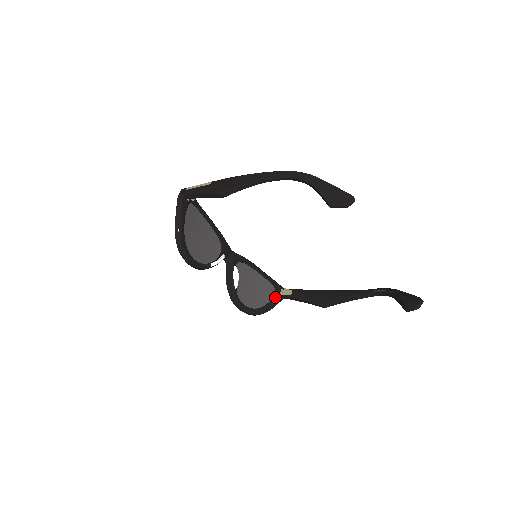
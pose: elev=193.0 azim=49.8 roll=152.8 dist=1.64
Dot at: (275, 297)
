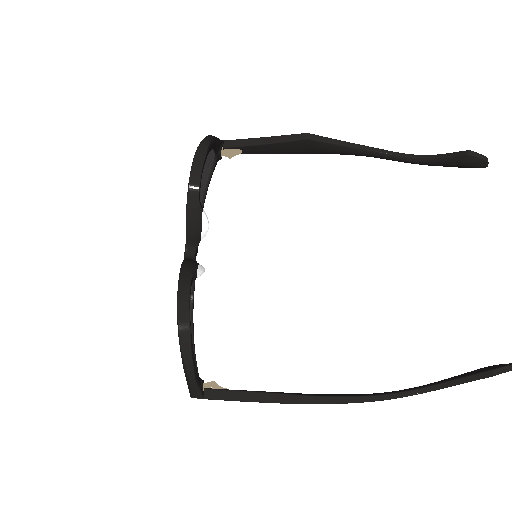
Dot at: (198, 377)
